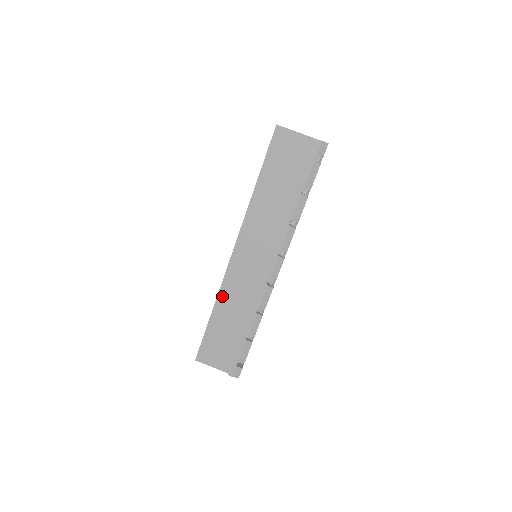
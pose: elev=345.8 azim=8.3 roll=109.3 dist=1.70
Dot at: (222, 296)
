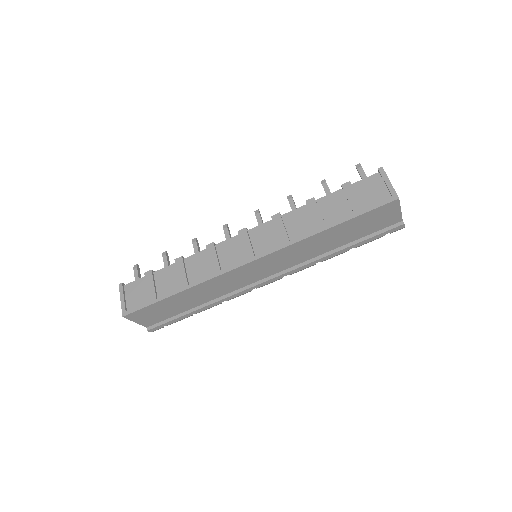
Dot at: (204, 285)
